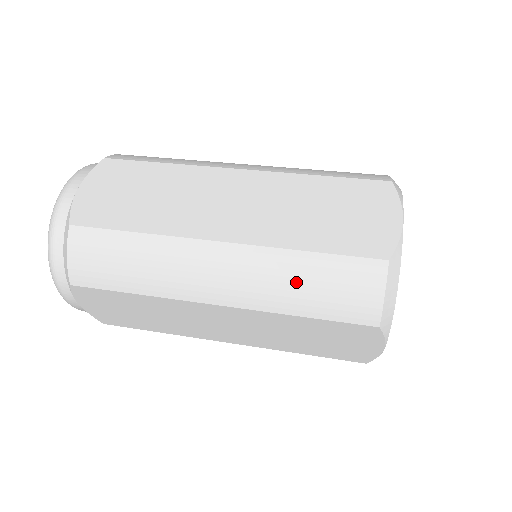
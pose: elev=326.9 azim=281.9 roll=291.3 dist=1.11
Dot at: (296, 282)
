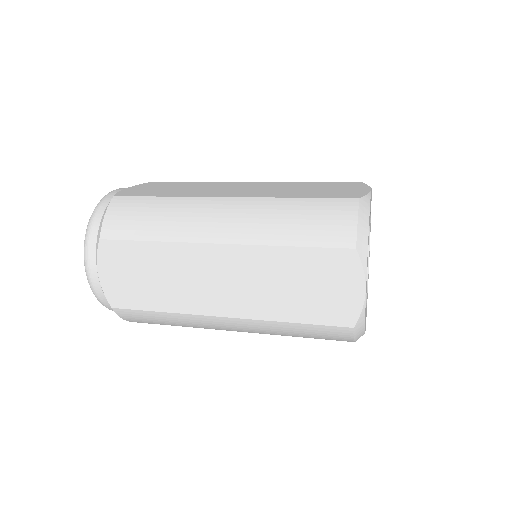
Dot at: (286, 217)
